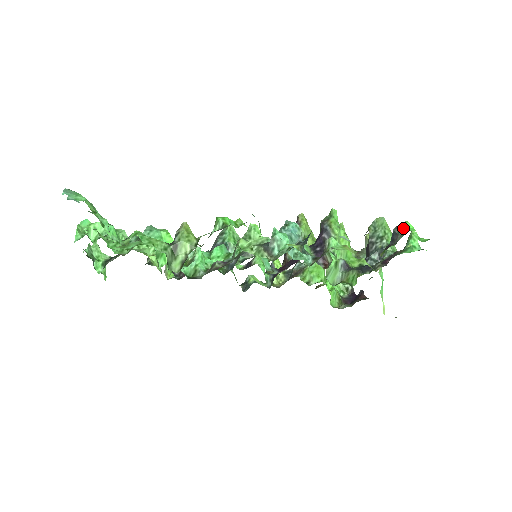
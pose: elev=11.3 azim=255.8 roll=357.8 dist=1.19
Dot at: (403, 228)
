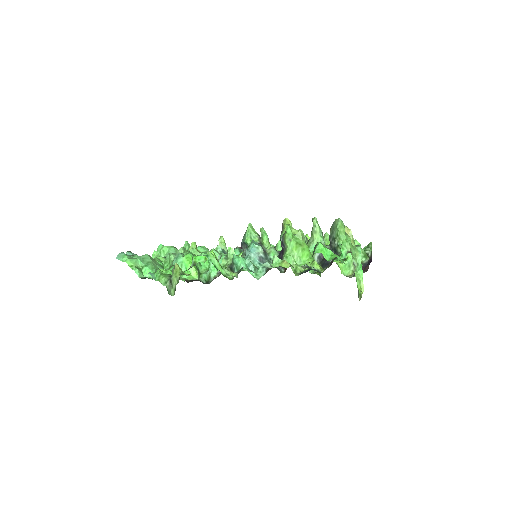
Dot at: (315, 249)
